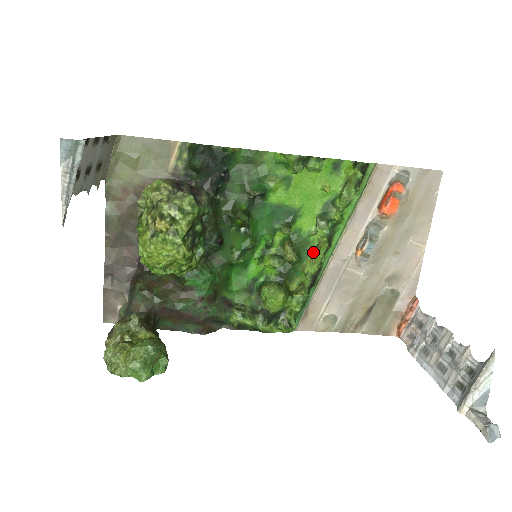
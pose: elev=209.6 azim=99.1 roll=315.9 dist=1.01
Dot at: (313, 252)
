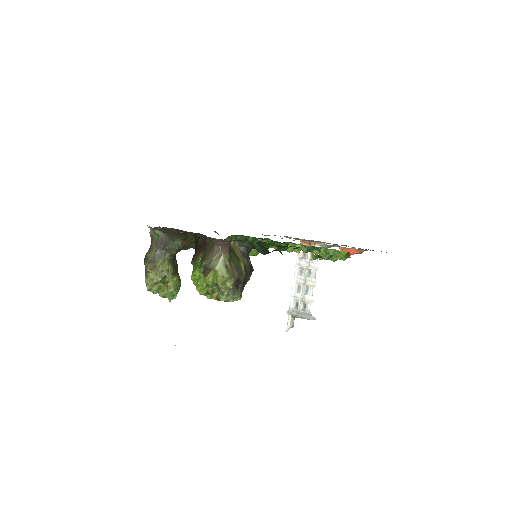
Dot at: (290, 244)
